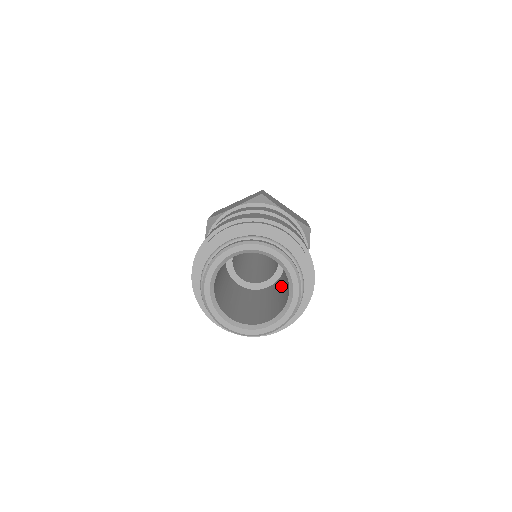
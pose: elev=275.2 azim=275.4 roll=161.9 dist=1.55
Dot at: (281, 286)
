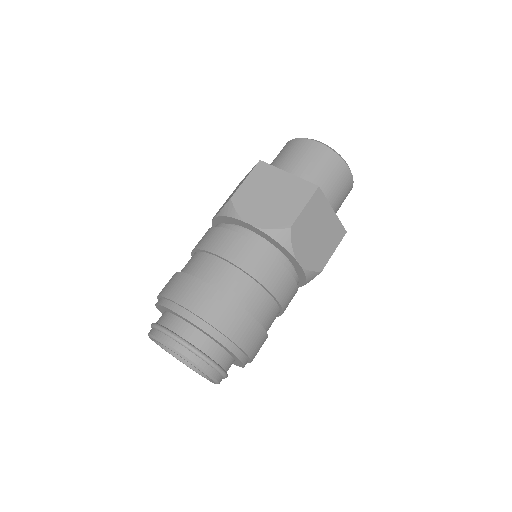
Dot at: occluded
